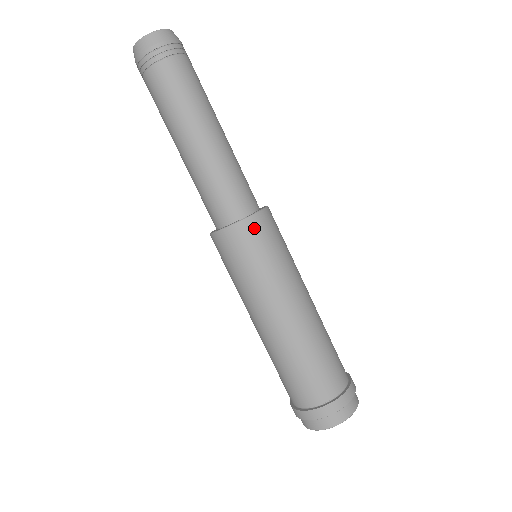
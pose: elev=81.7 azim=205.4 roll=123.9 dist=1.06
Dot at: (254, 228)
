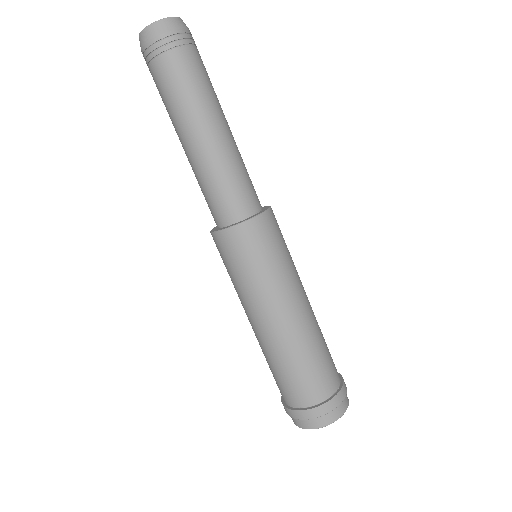
Dot at: (275, 219)
